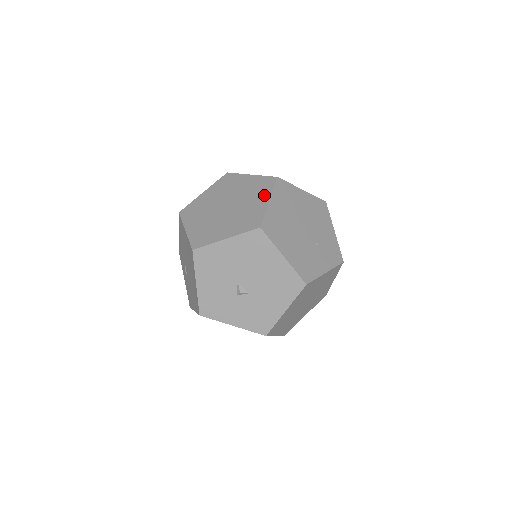
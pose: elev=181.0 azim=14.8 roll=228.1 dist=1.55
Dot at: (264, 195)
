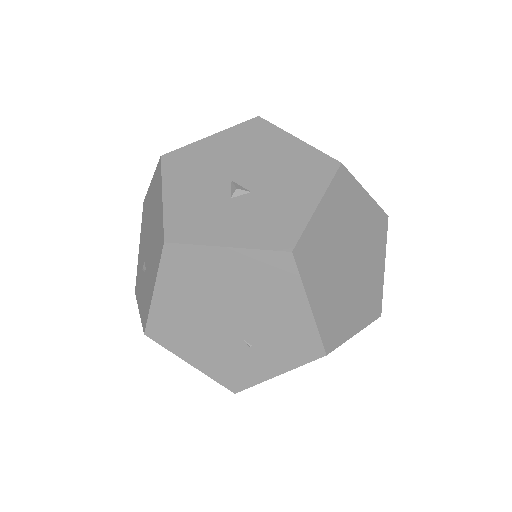
Dot at: occluded
